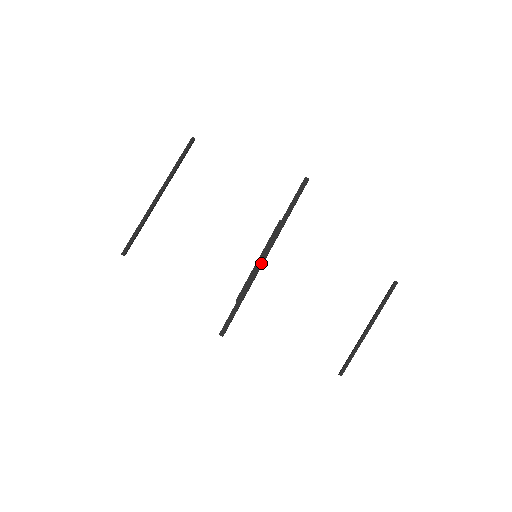
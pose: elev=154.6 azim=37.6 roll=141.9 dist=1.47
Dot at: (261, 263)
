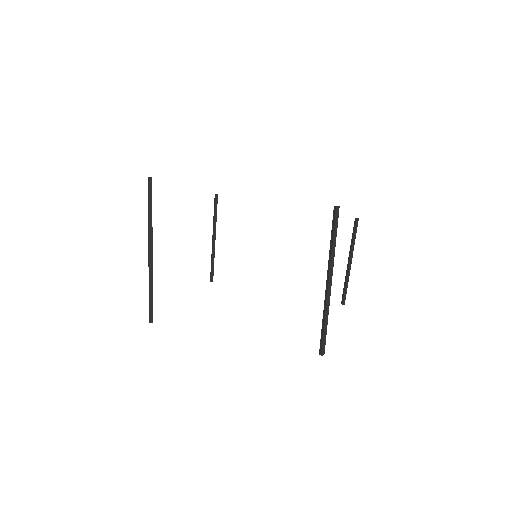
Dot at: (330, 289)
